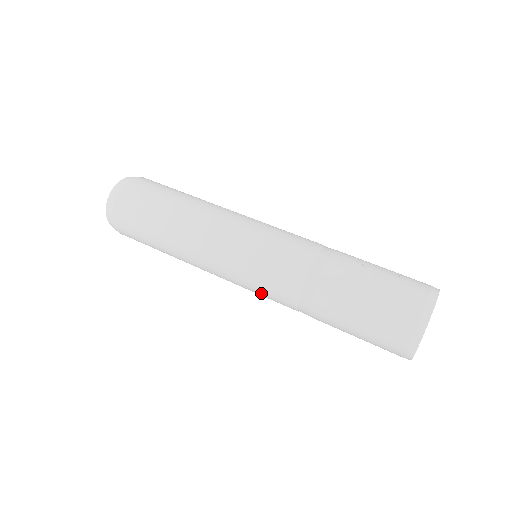
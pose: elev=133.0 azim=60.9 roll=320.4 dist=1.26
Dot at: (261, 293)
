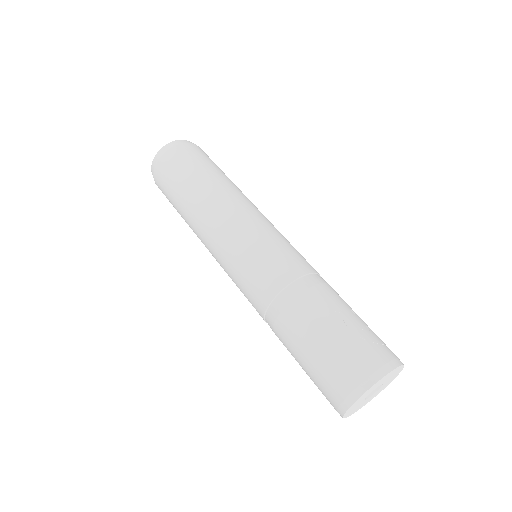
Dot at: (241, 289)
